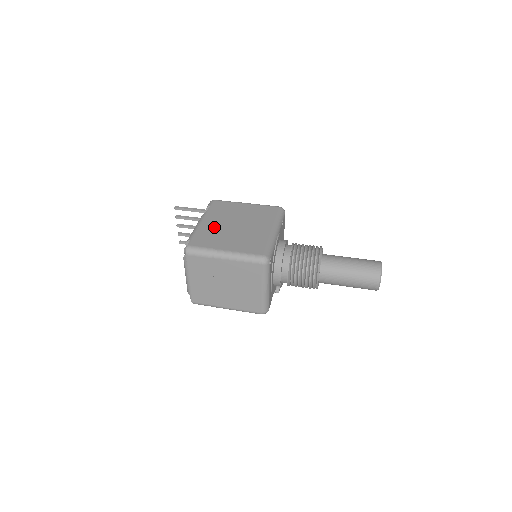
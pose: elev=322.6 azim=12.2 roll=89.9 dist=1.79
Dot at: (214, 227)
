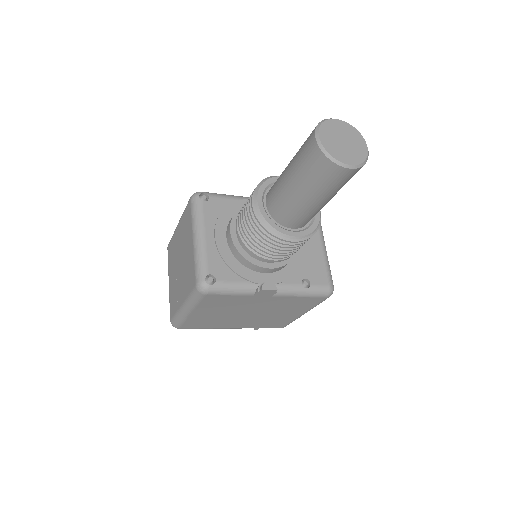
Dot at: occluded
